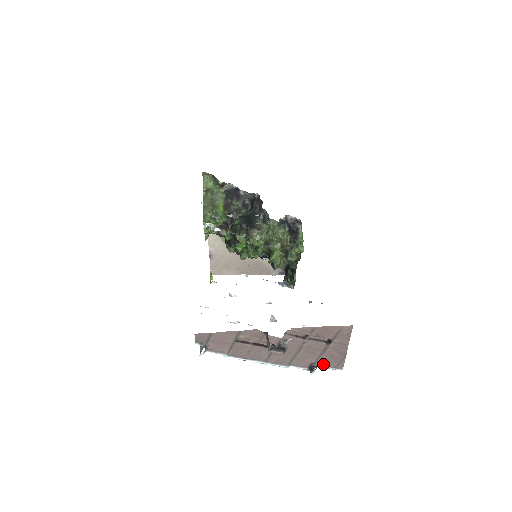
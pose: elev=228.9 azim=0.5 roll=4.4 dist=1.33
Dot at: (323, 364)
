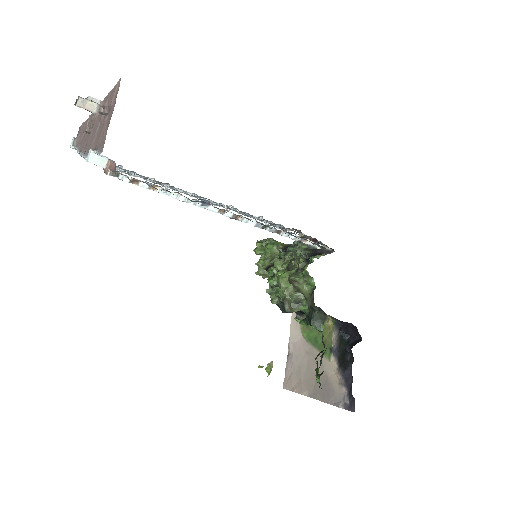
Dot at: (98, 149)
